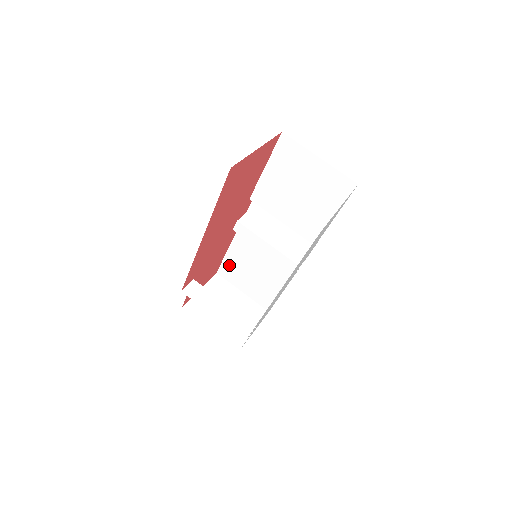
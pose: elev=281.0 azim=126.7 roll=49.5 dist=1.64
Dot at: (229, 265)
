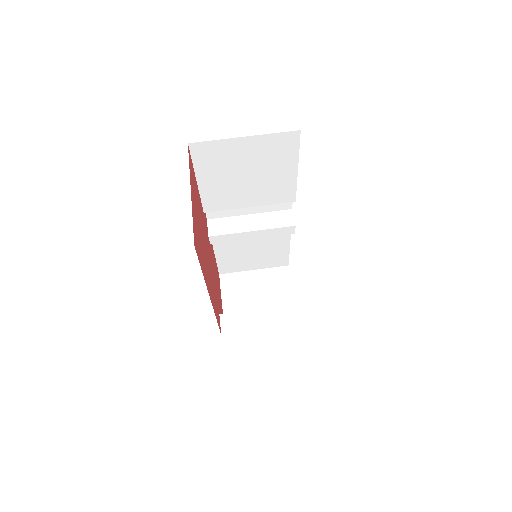
Dot at: (225, 262)
